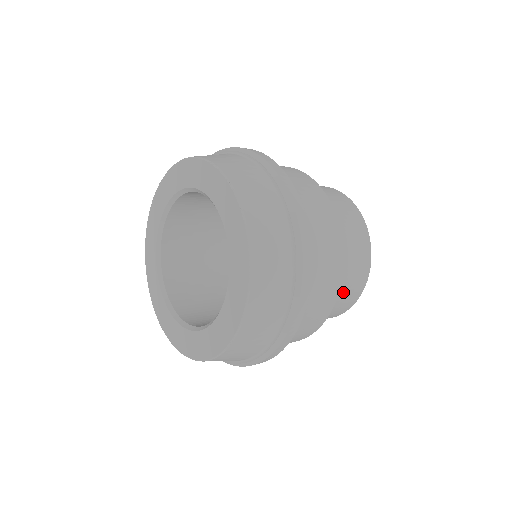
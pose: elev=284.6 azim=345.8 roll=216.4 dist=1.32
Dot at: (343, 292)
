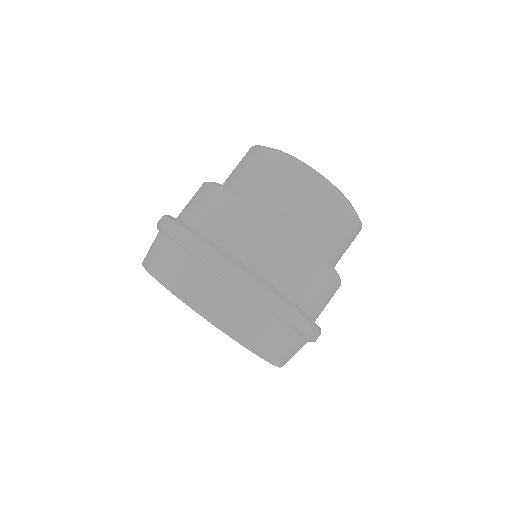
Dot at: (335, 235)
